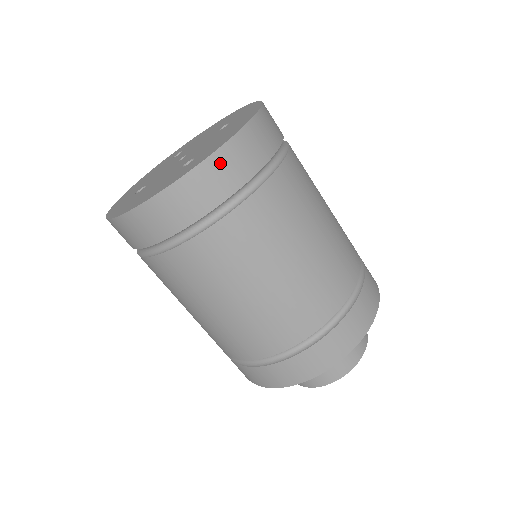
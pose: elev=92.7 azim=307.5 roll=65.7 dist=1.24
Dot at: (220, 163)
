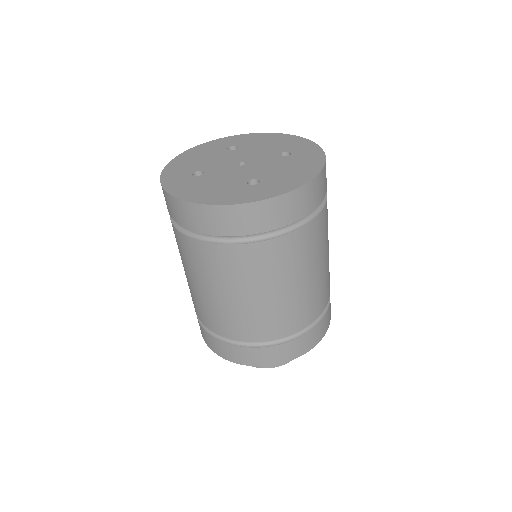
Dot at: (283, 203)
